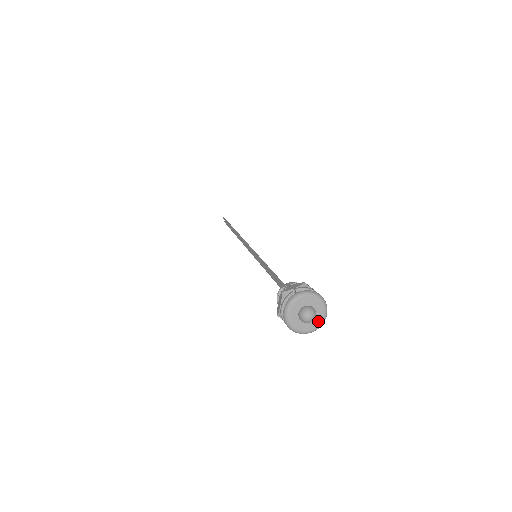
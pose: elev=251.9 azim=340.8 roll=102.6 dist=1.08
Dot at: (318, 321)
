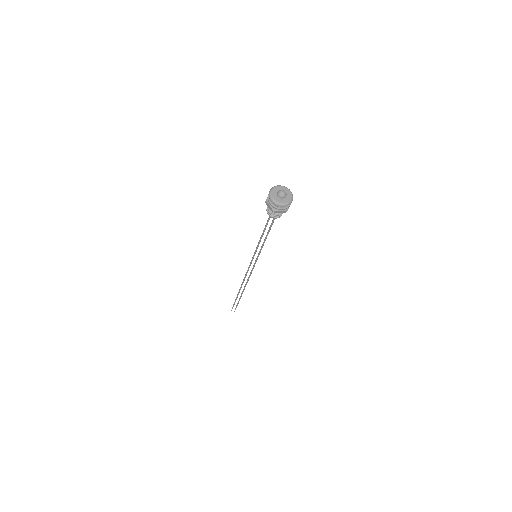
Dot at: (289, 194)
